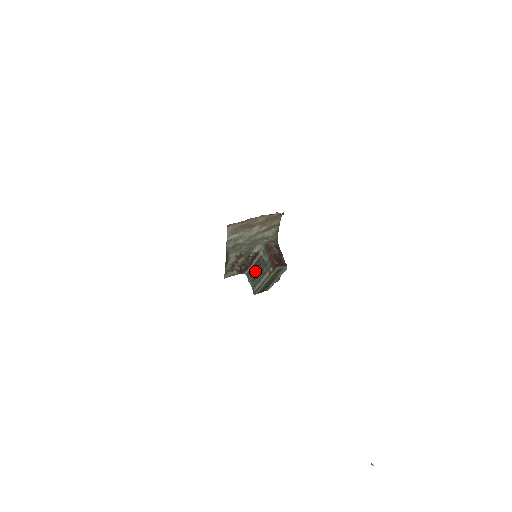
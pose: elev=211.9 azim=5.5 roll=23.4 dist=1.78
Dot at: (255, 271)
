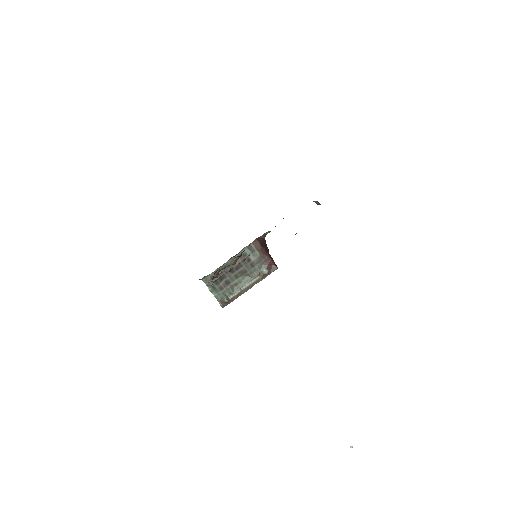
Dot at: (227, 275)
